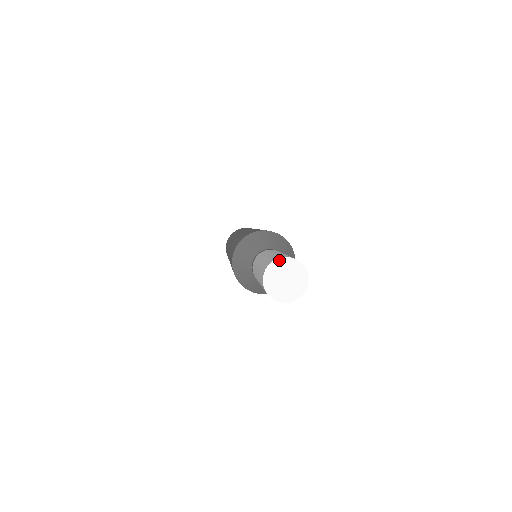
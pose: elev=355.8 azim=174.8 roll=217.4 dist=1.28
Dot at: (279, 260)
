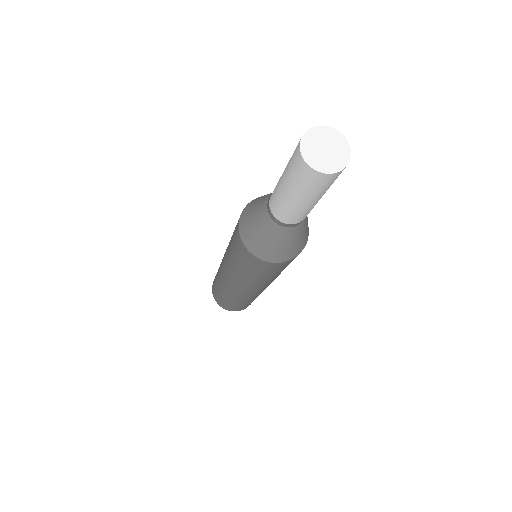
Dot at: (339, 134)
